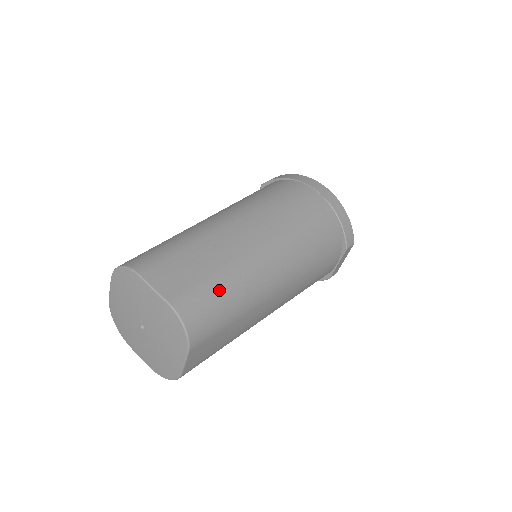
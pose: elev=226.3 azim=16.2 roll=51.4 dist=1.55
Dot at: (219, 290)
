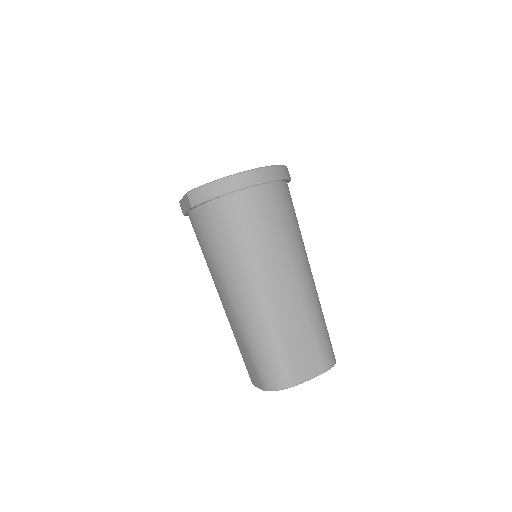
Dot at: (322, 332)
